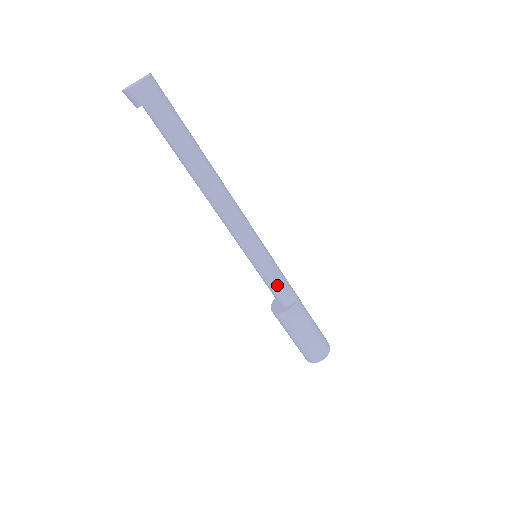
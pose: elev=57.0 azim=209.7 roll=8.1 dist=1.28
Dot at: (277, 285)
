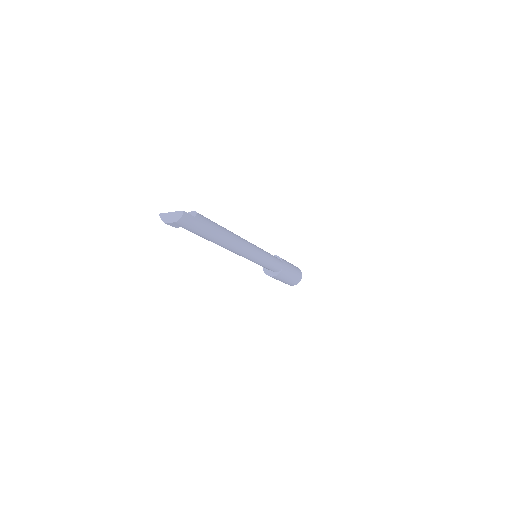
Dot at: (268, 268)
